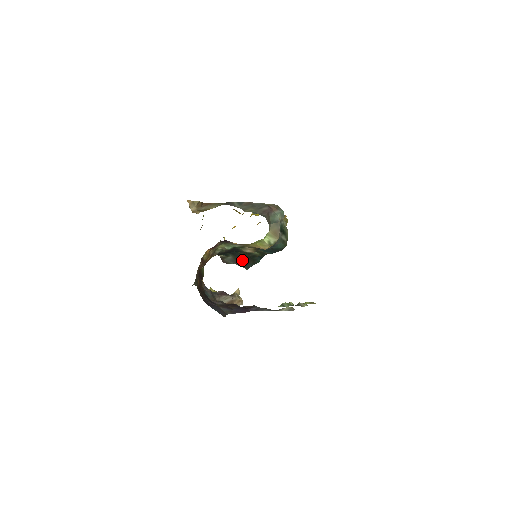
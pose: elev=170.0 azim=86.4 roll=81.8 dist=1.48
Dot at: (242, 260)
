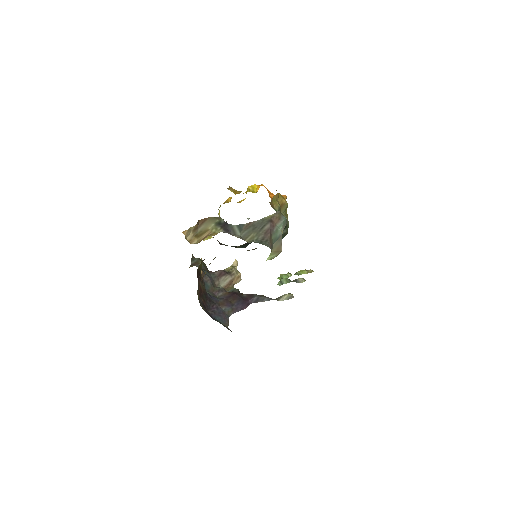
Dot at: (240, 246)
